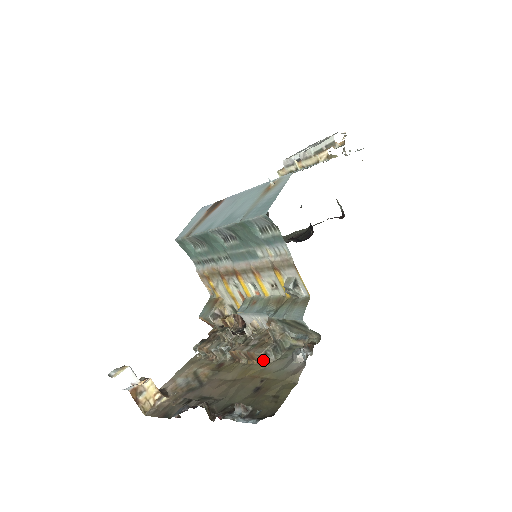
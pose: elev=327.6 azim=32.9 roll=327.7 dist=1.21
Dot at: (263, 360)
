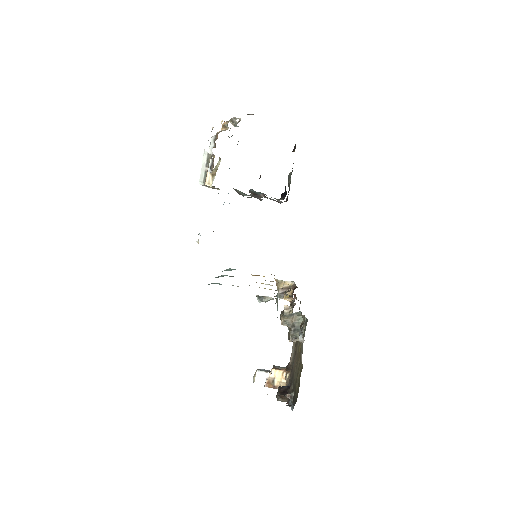
Dot at: occluded
